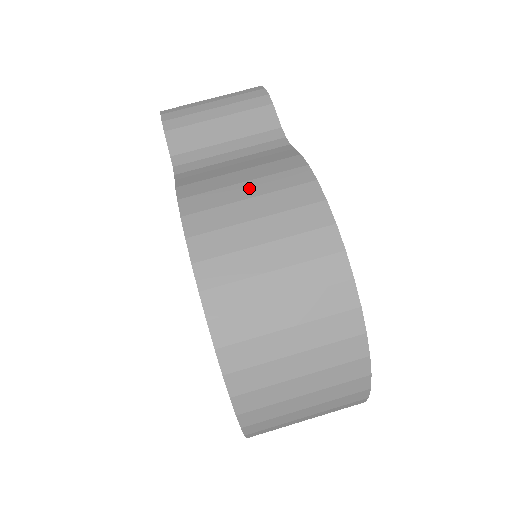
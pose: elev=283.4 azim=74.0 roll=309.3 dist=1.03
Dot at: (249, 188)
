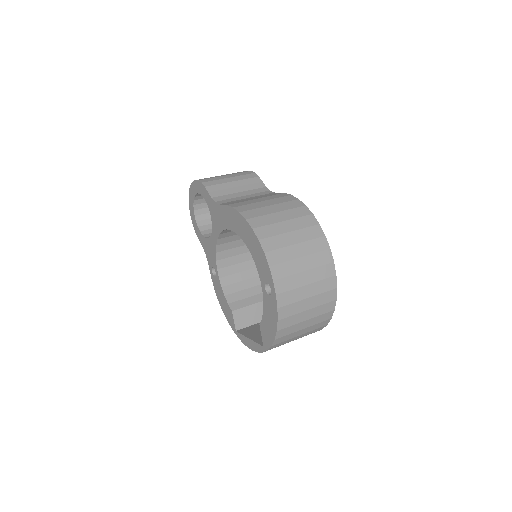
Dot at: (267, 202)
